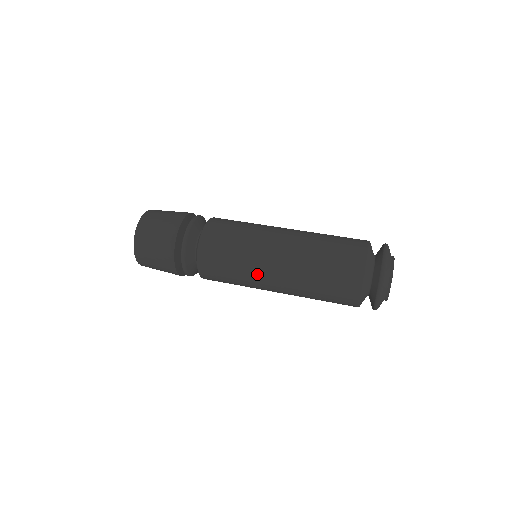
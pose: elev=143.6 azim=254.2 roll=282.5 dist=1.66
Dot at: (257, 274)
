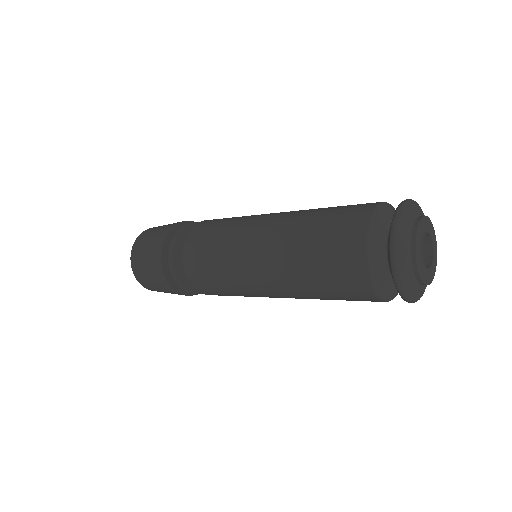
Dot at: (244, 279)
